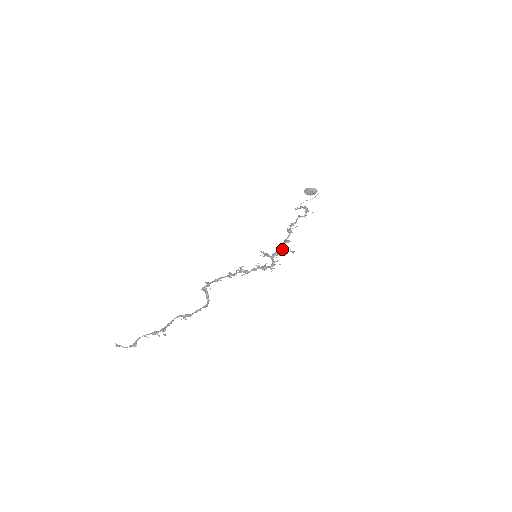
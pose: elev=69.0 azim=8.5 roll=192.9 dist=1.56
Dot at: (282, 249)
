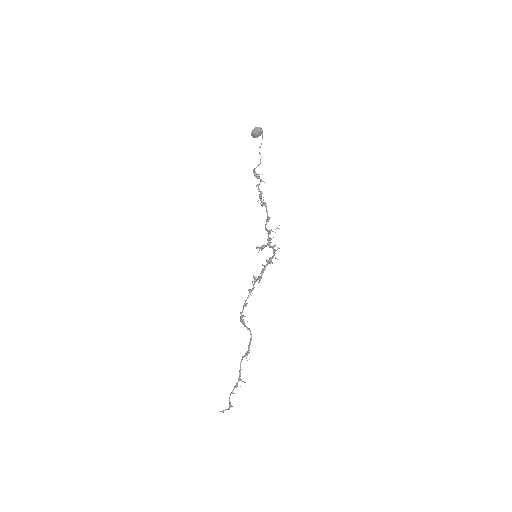
Dot at: (268, 233)
